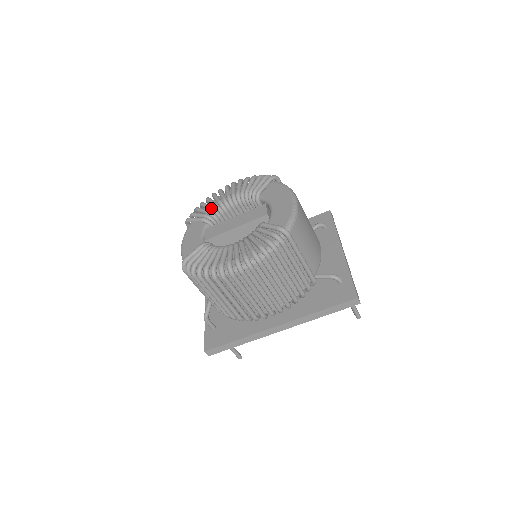
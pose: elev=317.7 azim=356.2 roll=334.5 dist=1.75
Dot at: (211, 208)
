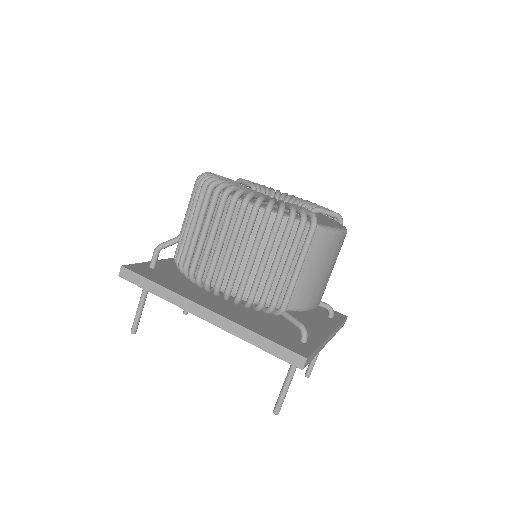
Dot at: (268, 188)
